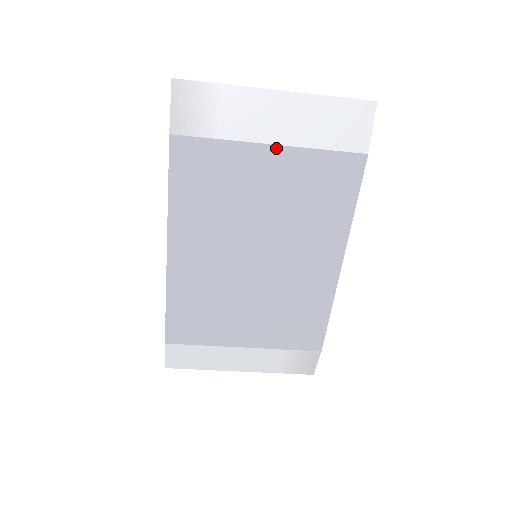
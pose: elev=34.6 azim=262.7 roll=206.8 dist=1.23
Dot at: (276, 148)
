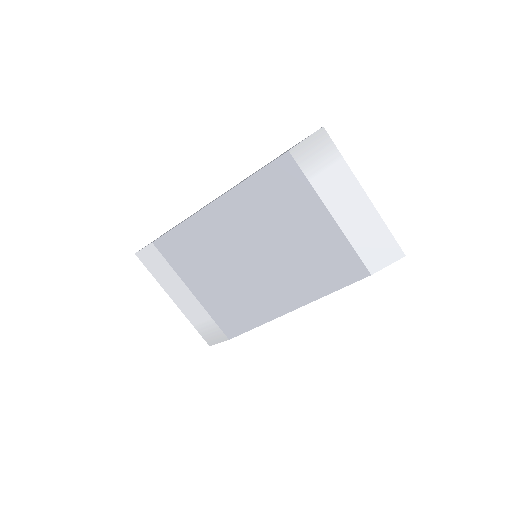
Dot at: (332, 220)
